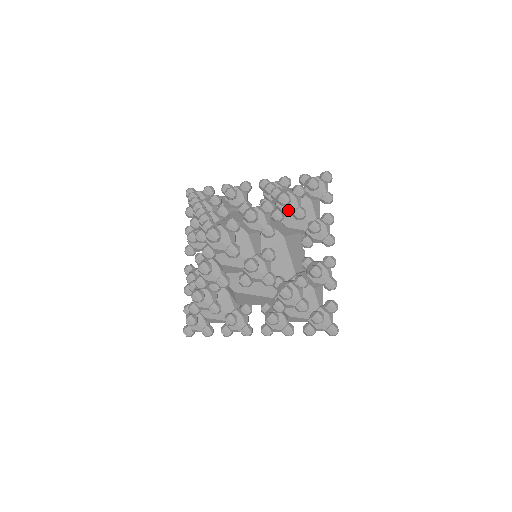
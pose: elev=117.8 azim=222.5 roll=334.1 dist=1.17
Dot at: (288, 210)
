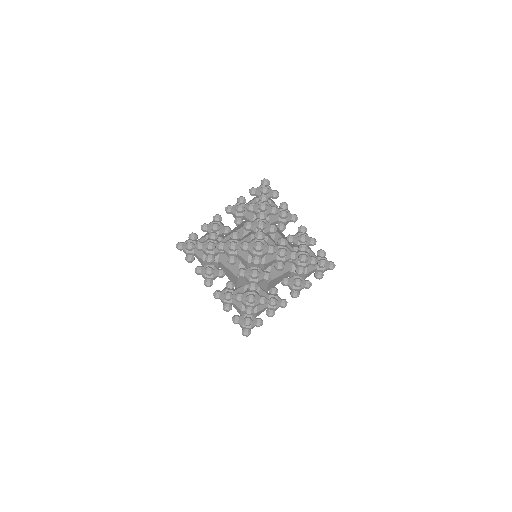
Dot at: (259, 282)
